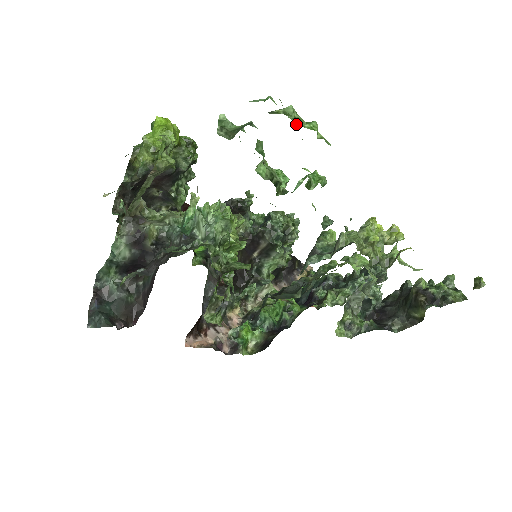
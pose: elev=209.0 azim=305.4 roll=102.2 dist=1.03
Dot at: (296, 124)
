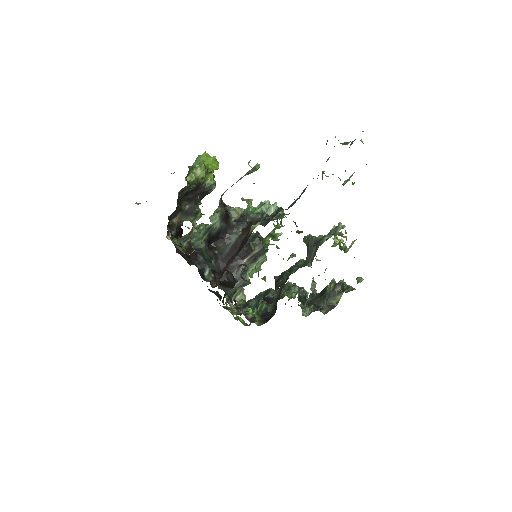
Dot at: occluded
